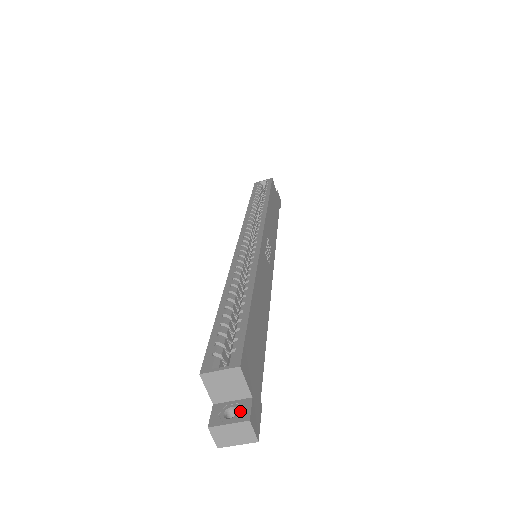
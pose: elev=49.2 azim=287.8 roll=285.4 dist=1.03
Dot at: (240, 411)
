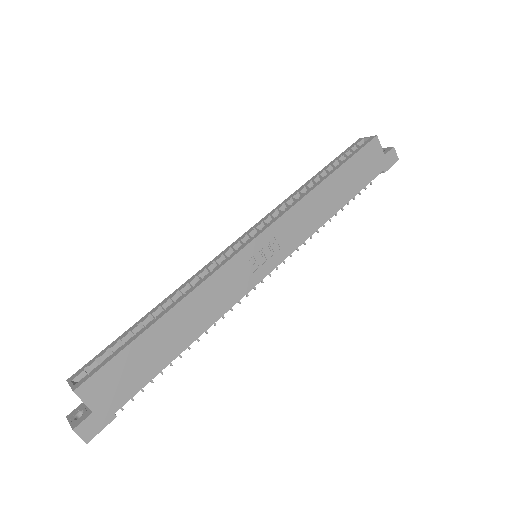
Dot at: (80, 418)
